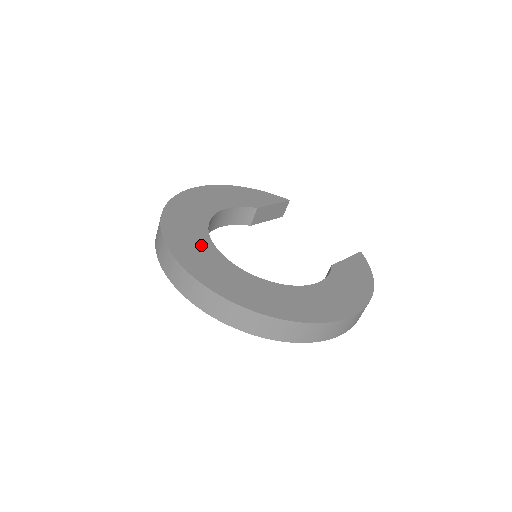
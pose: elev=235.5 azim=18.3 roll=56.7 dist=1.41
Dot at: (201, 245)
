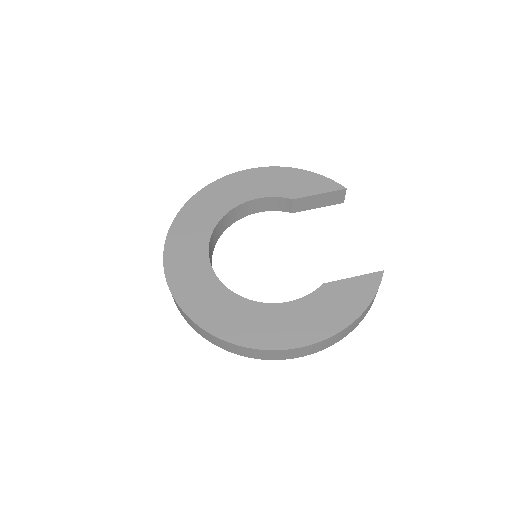
Dot at: (196, 242)
